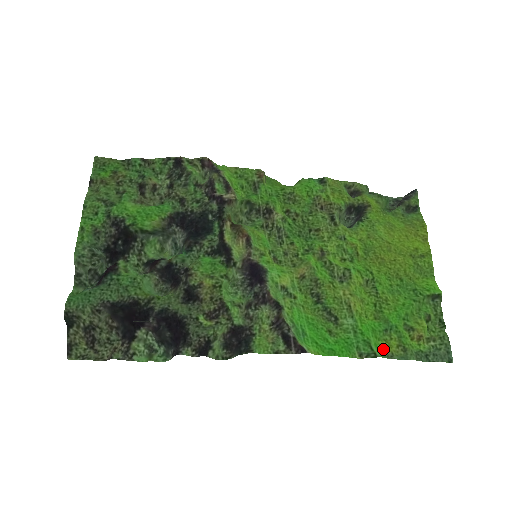
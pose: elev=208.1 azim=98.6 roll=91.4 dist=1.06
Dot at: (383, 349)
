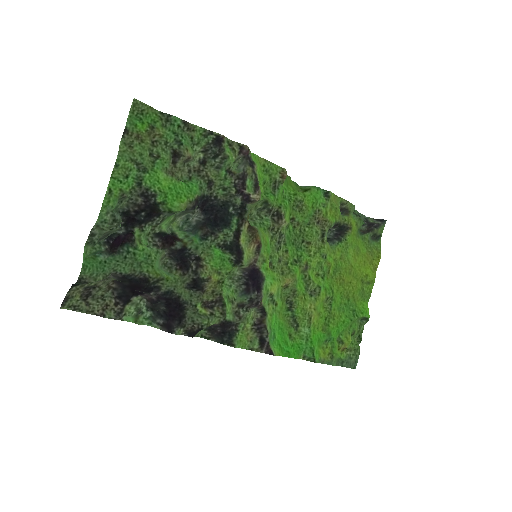
Dot at: (320, 356)
